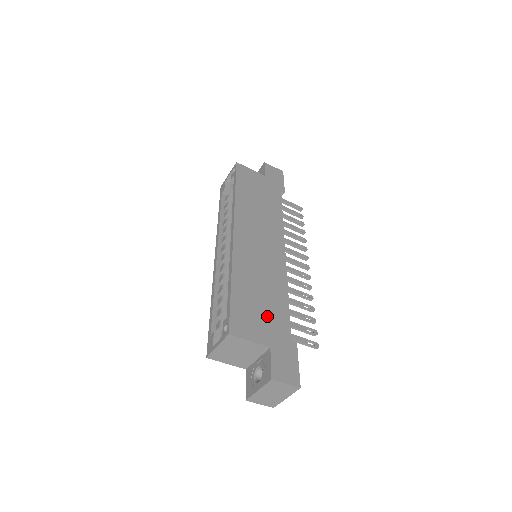
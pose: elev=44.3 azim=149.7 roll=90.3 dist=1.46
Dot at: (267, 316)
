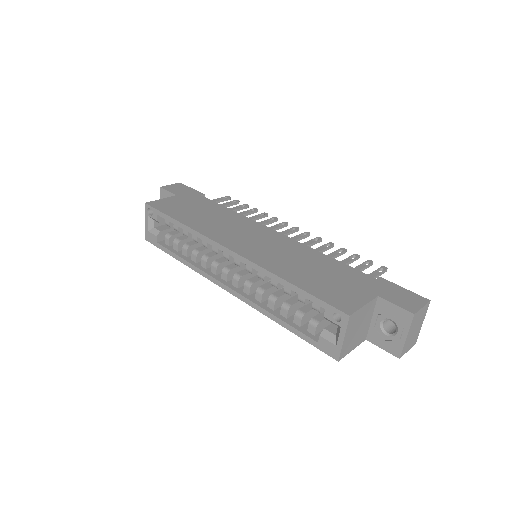
Dot at: (341, 280)
